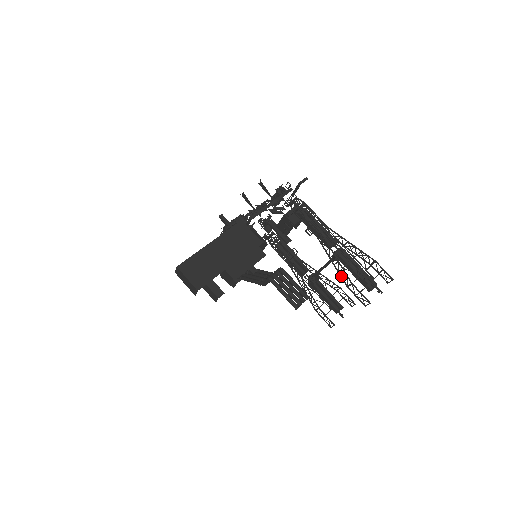
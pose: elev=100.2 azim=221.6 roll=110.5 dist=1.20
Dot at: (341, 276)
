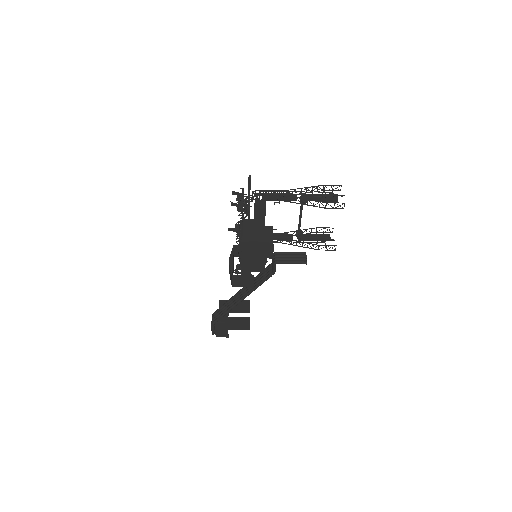
Dot at: (317, 206)
